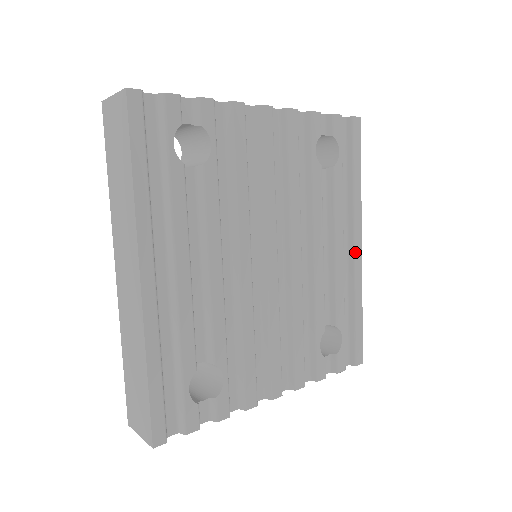
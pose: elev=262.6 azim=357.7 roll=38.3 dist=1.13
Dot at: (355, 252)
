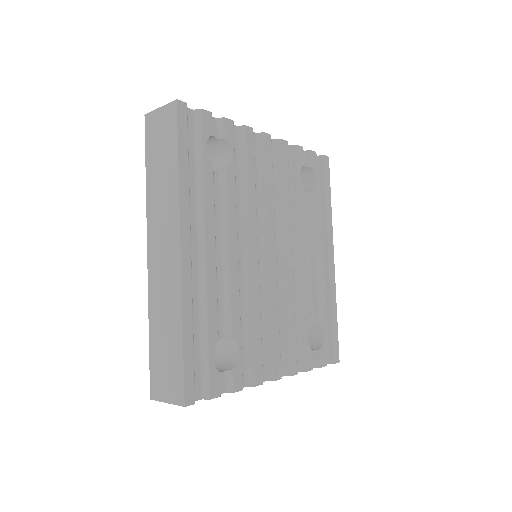
Dot at: (330, 263)
